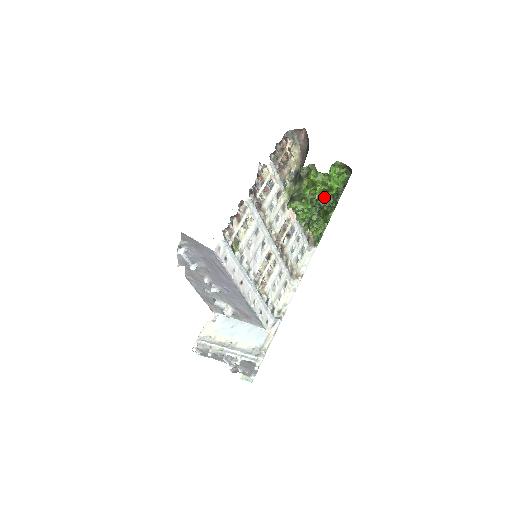
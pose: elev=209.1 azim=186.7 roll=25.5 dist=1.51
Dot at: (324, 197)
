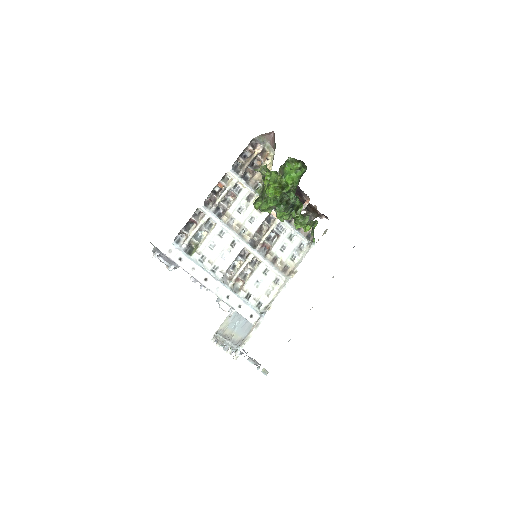
Dot at: (277, 194)
